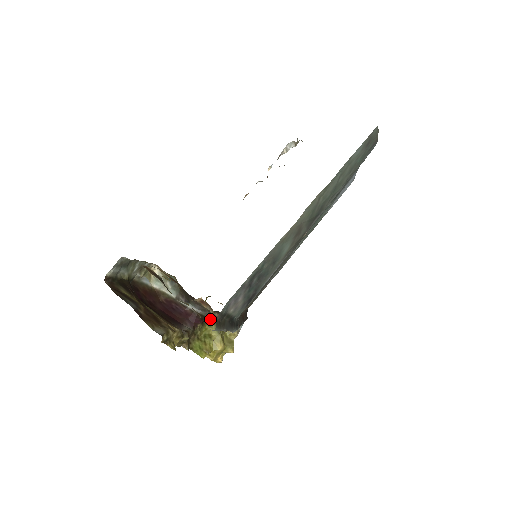
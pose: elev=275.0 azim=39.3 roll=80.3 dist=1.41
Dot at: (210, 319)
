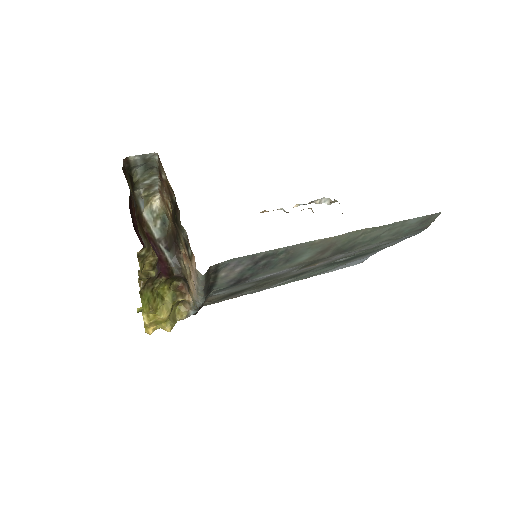
Dot at: (172, 283)
